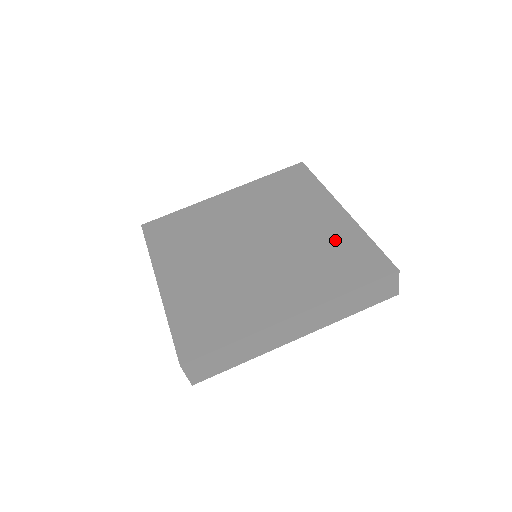
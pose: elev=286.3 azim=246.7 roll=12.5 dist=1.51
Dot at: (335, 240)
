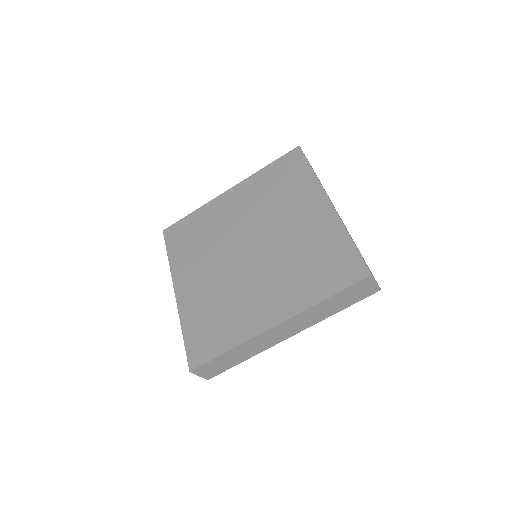
Dot at: (319, 241)
